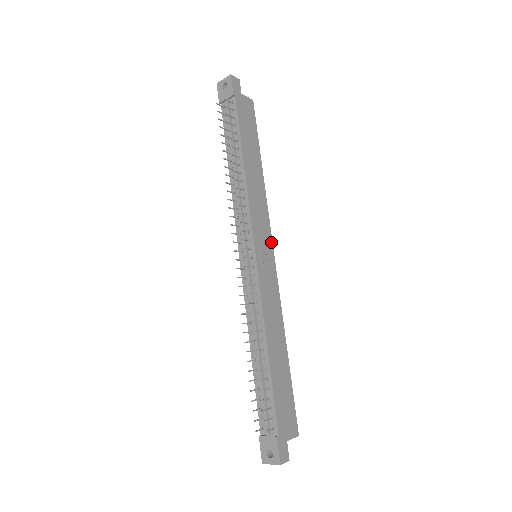
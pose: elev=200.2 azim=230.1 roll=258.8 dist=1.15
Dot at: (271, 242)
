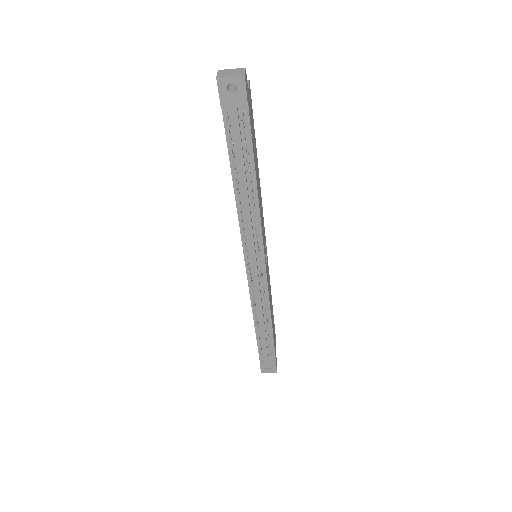
Dot at: (265, 236)
